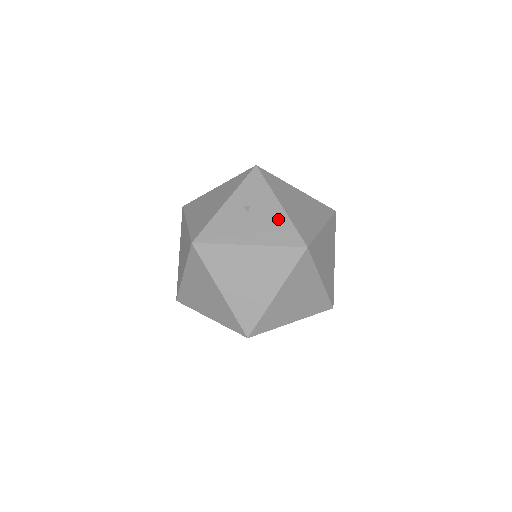
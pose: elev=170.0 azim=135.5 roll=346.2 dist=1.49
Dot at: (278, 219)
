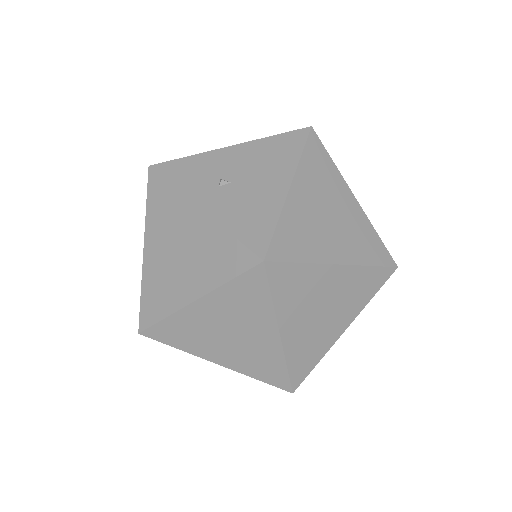
Dot at: (256, 150)
